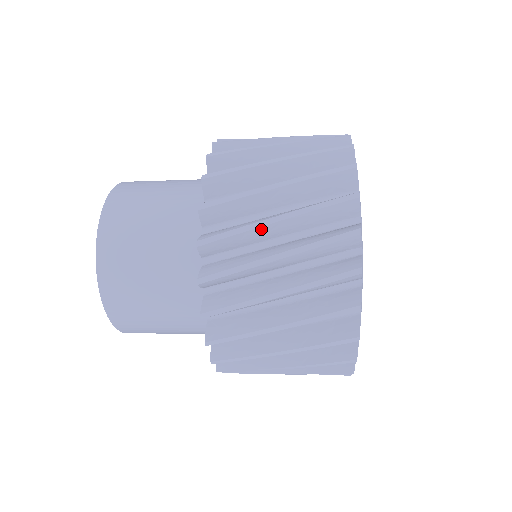
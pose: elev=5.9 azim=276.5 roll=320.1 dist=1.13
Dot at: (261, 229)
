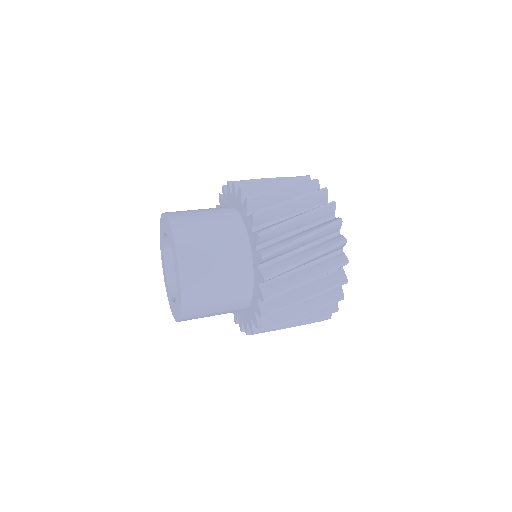
Dot at: (292, 317)
